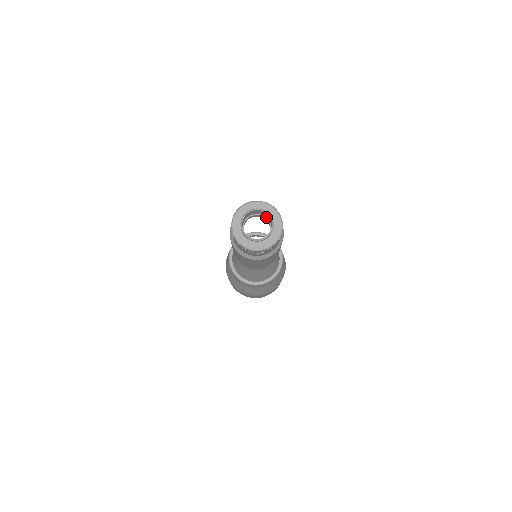
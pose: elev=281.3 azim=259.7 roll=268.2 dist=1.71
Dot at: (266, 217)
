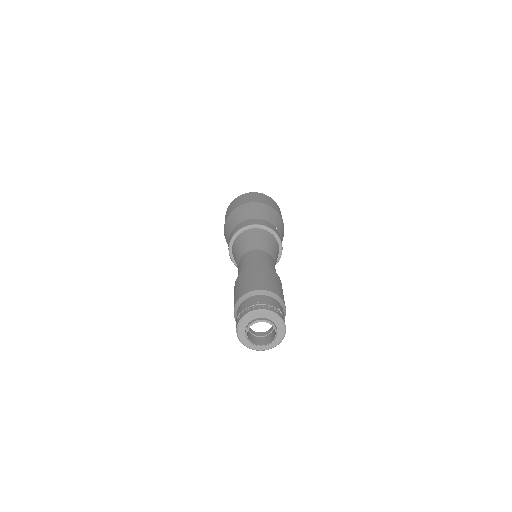
Dot at: occluded
